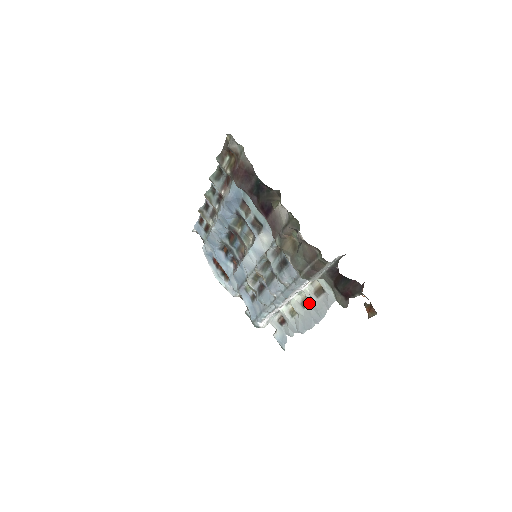
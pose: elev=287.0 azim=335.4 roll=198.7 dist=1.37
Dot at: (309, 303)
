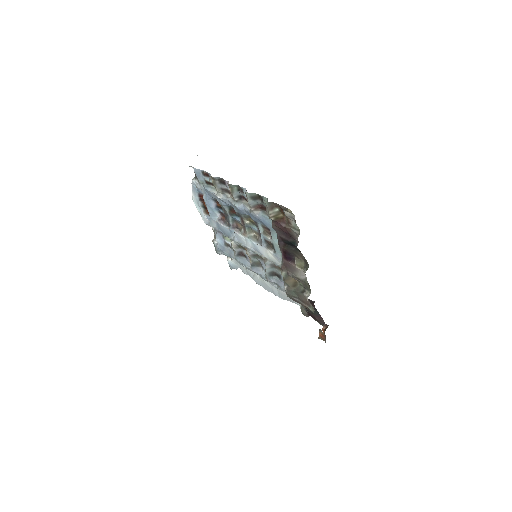
Dot at: occluded
